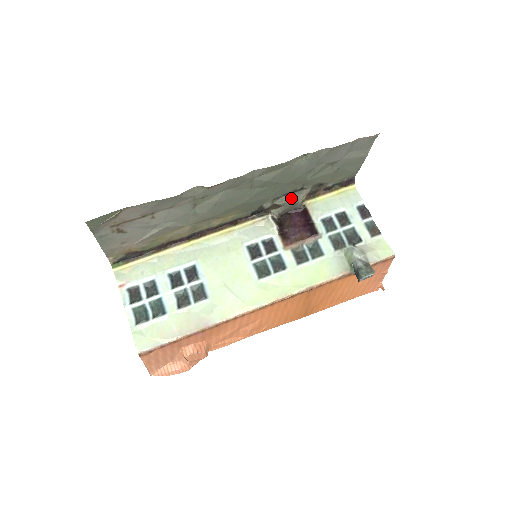
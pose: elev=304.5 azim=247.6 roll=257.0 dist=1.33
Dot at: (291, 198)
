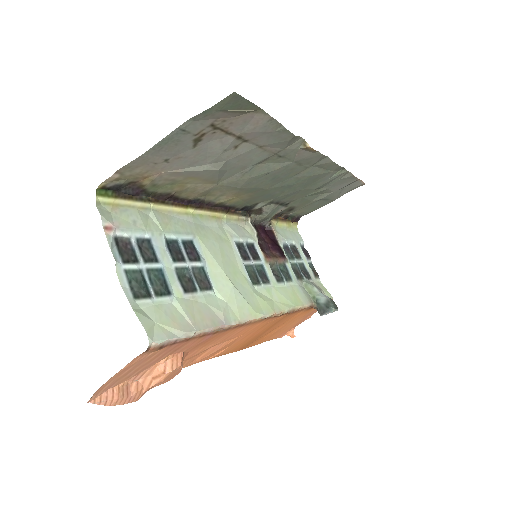
Dot at: (274, 210)
